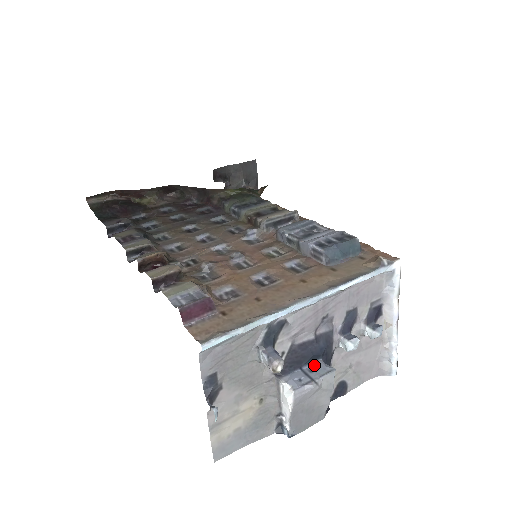
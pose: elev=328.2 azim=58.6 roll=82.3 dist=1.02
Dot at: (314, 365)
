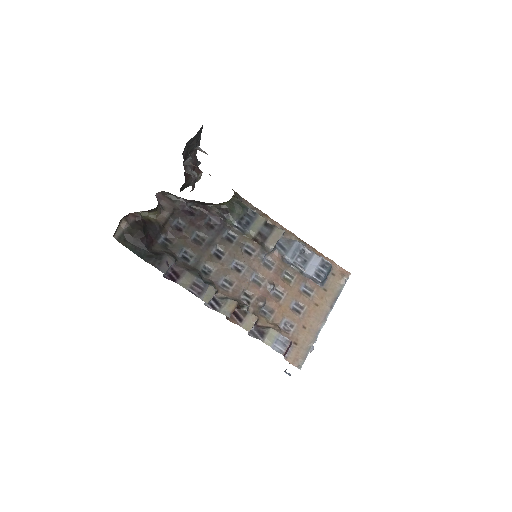
Dot at: occluded
